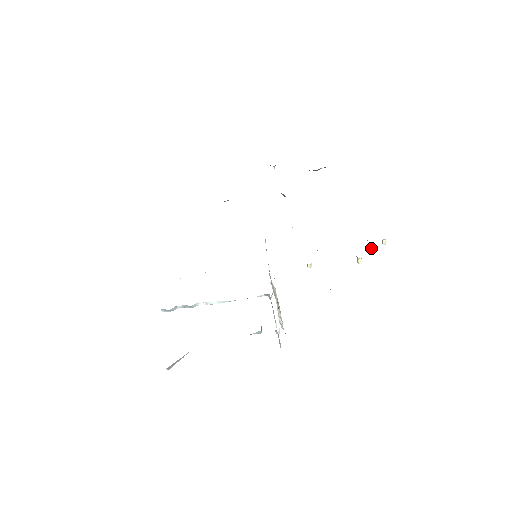
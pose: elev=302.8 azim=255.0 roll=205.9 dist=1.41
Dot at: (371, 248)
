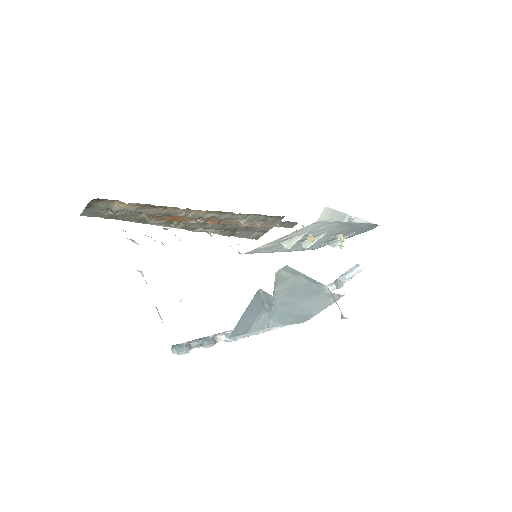
Dot at: (339, 240)
